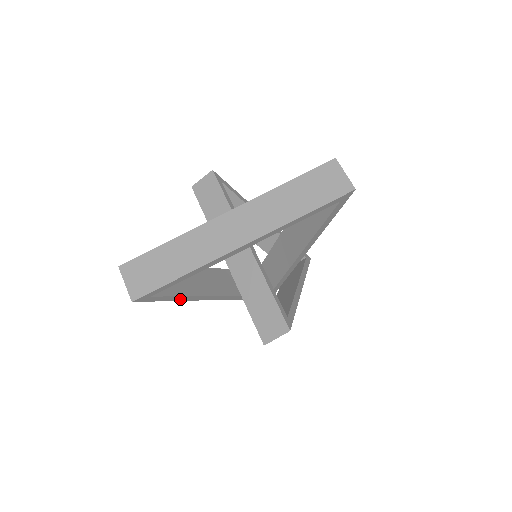
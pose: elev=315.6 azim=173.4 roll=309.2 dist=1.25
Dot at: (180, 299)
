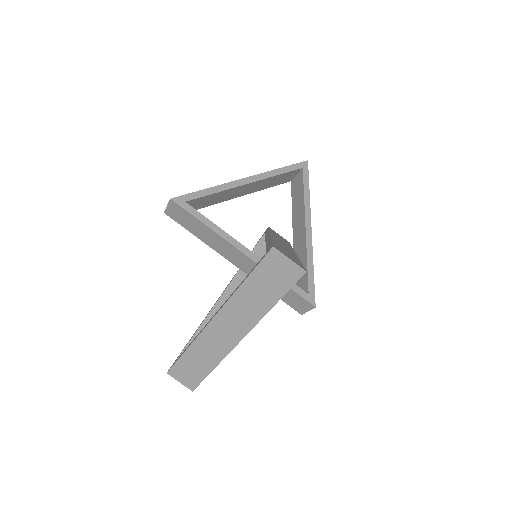
Dot at: occluded
